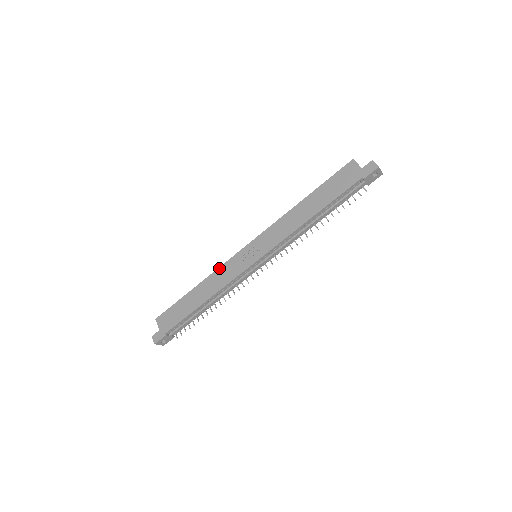
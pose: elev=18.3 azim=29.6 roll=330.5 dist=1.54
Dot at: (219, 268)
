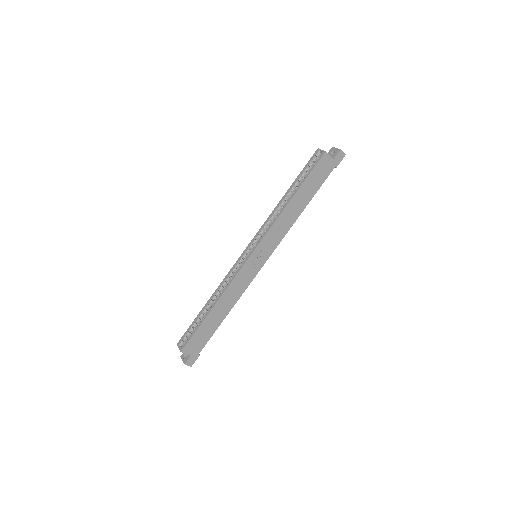
Dot at: (231, 283)
